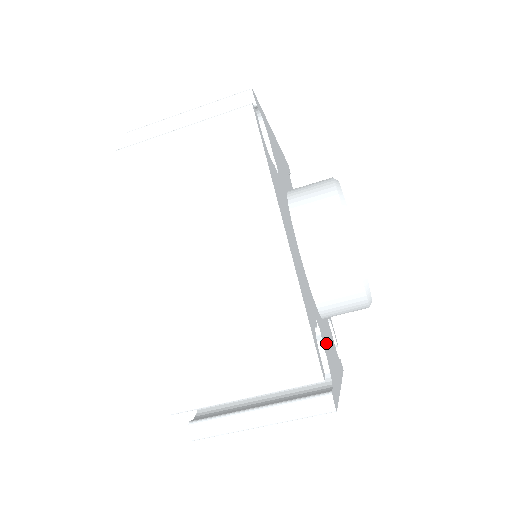
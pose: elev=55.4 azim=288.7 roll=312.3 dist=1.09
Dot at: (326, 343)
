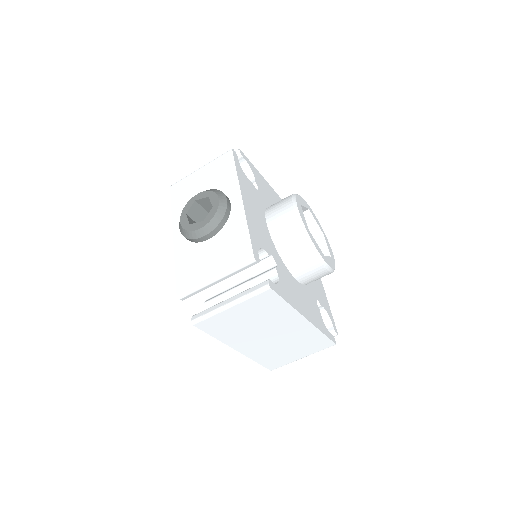
Dot at: (316, 289)
